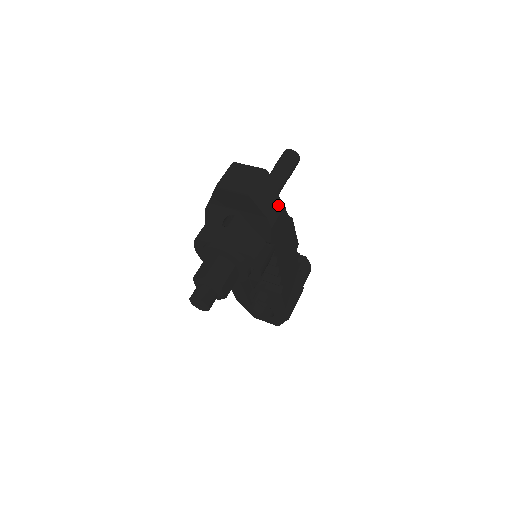
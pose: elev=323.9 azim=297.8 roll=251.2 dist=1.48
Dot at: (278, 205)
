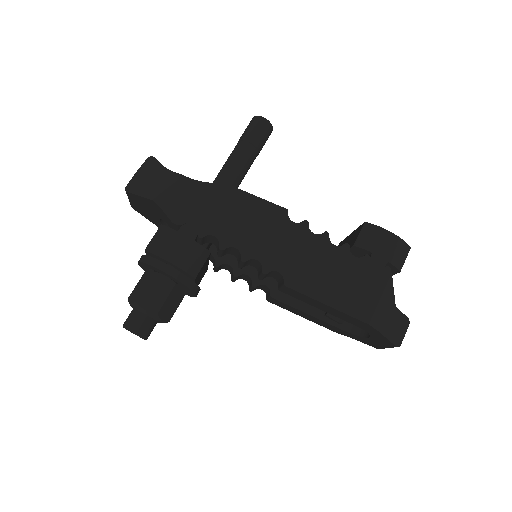
Dot at: (171, 180)
